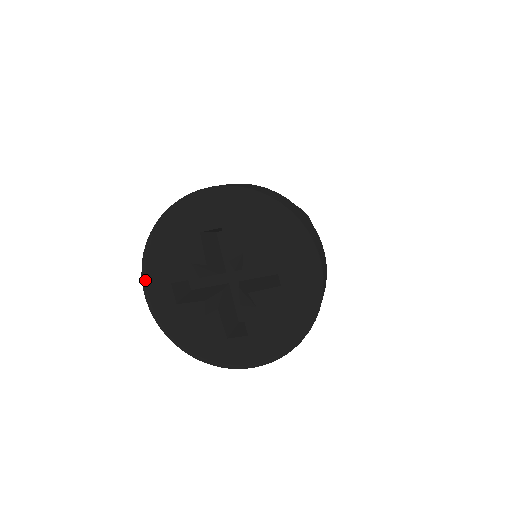
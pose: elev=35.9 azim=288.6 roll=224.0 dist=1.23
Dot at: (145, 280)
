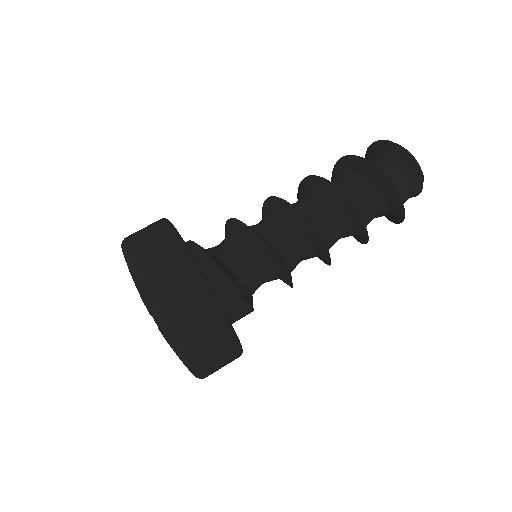
Dot at: occluded
